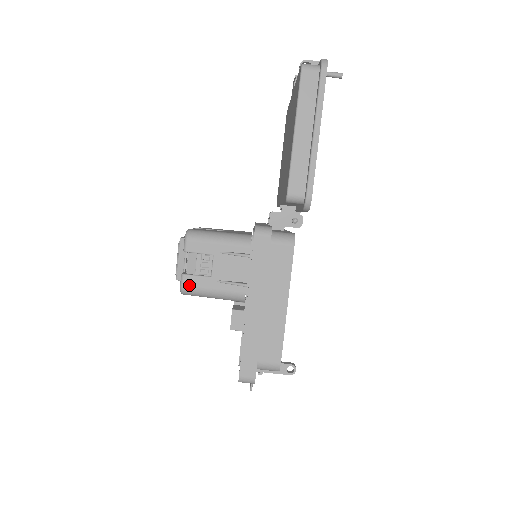
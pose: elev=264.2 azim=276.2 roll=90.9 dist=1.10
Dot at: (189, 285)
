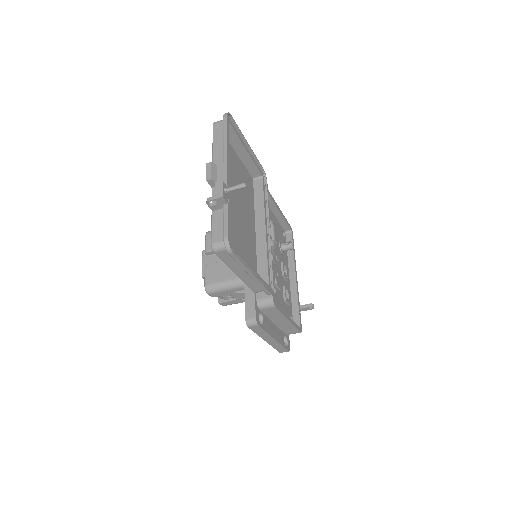
Dot at: (226, 305)
